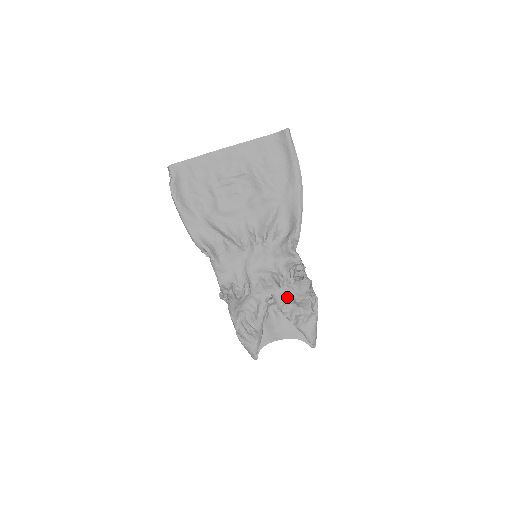
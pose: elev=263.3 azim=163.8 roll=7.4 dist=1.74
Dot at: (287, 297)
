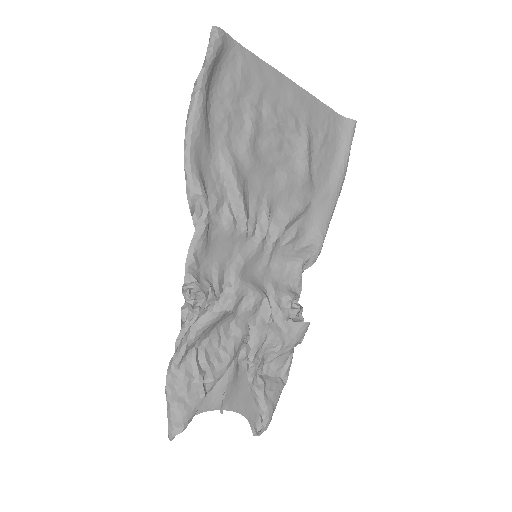
Dot at: (271, 340)
